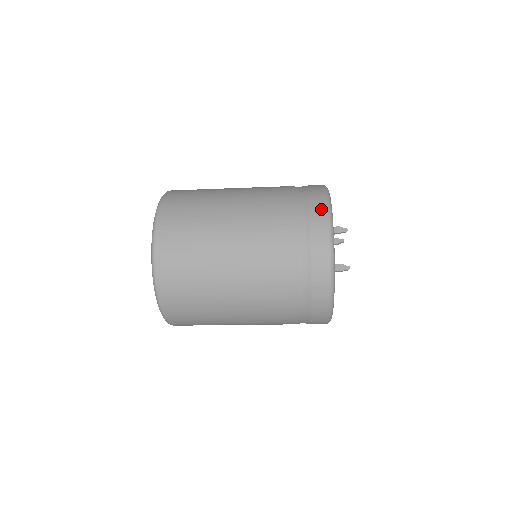
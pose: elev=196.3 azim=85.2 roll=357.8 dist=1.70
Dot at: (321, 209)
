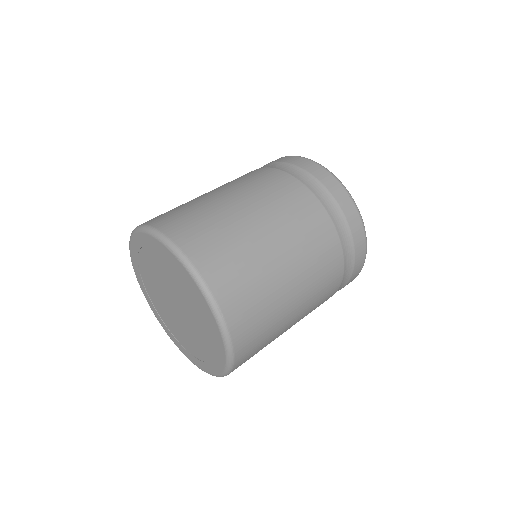
Dot at: occluded
